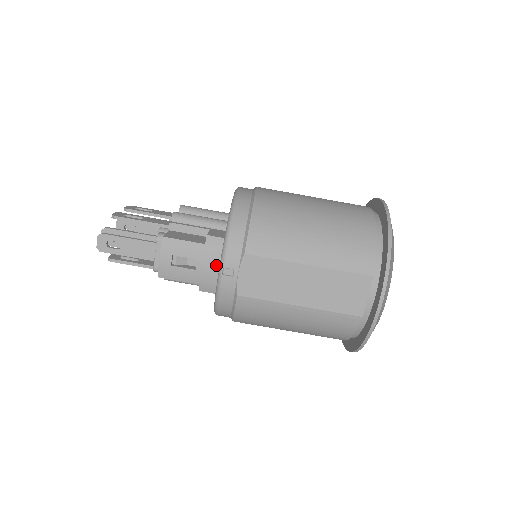
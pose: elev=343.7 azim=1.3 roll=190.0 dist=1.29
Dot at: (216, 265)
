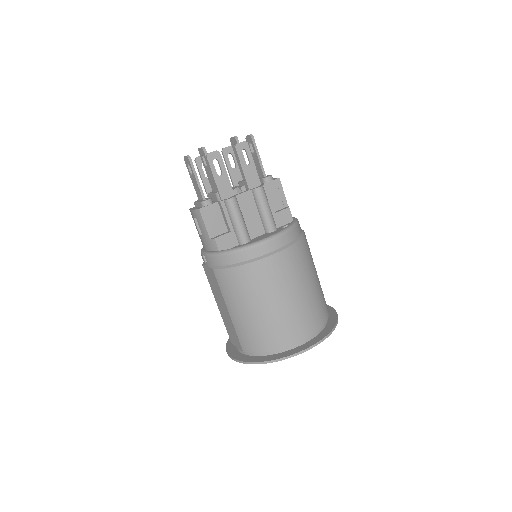
Dot at: (207, 249)
